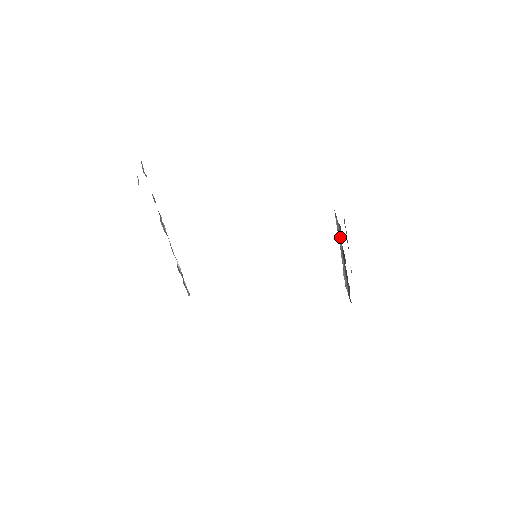
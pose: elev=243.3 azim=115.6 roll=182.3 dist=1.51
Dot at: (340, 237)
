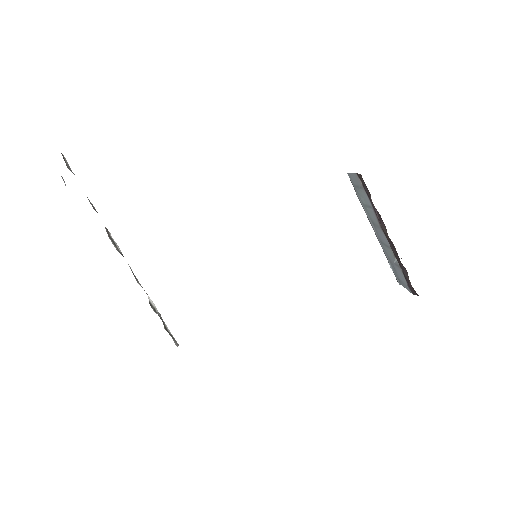
Dot at: (367, 199)
